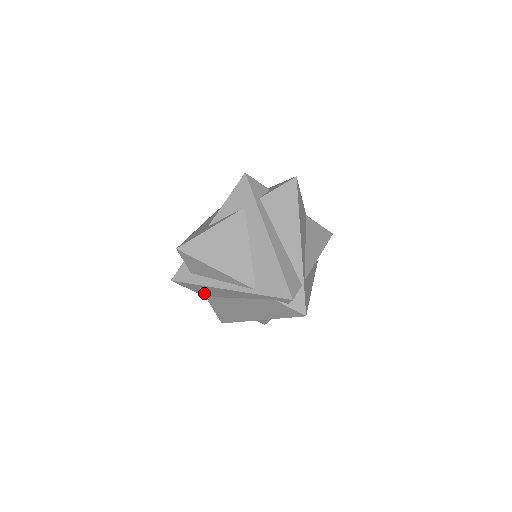
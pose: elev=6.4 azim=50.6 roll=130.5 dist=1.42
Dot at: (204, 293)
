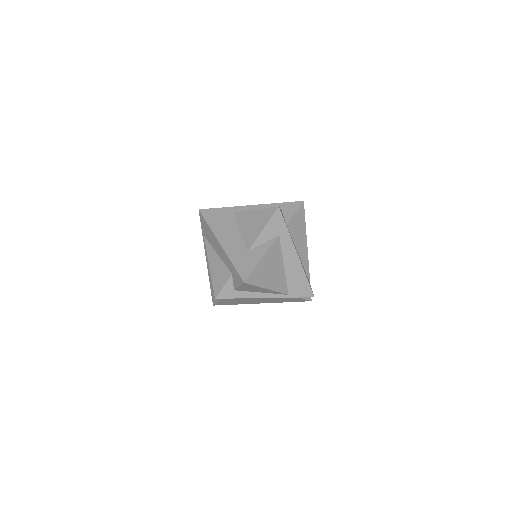
Dot at: occluded
